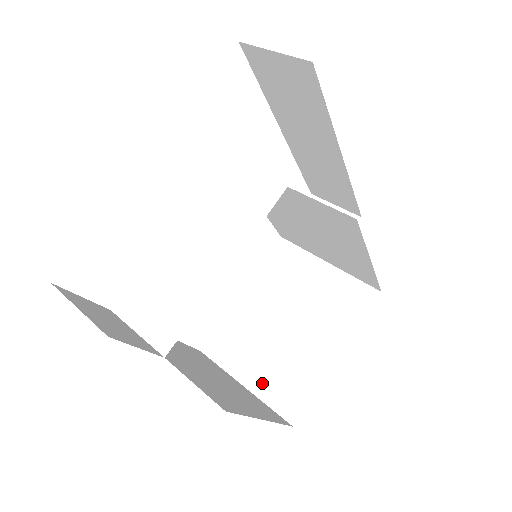
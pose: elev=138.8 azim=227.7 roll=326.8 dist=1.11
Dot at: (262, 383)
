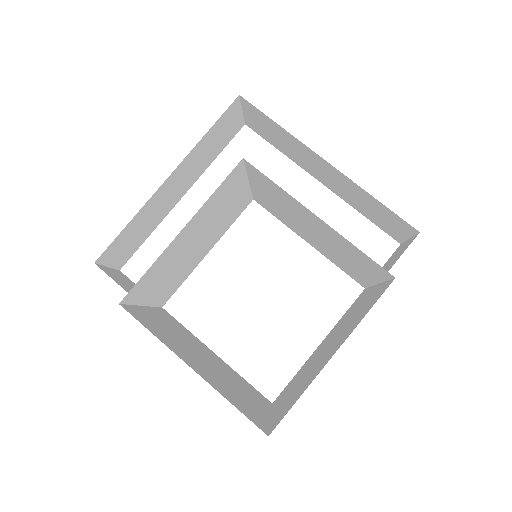
Dot at: (280, 408)
